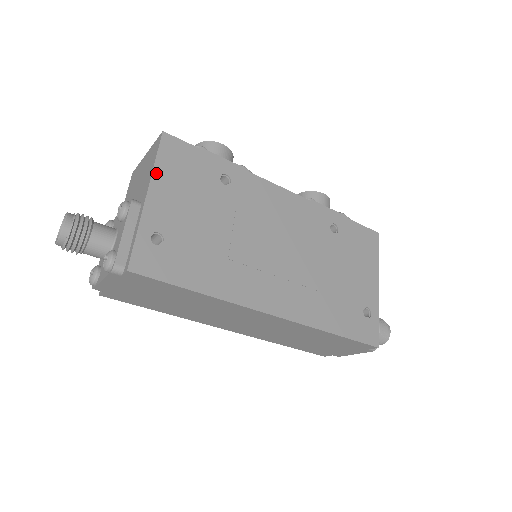
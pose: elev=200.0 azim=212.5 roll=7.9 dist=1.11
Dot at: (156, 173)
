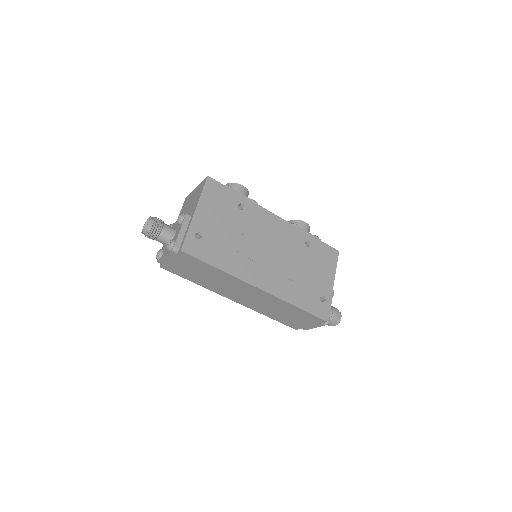
Dot at: (201, 199)
